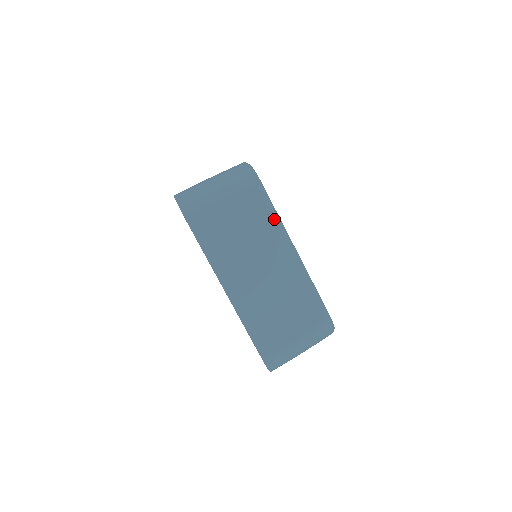
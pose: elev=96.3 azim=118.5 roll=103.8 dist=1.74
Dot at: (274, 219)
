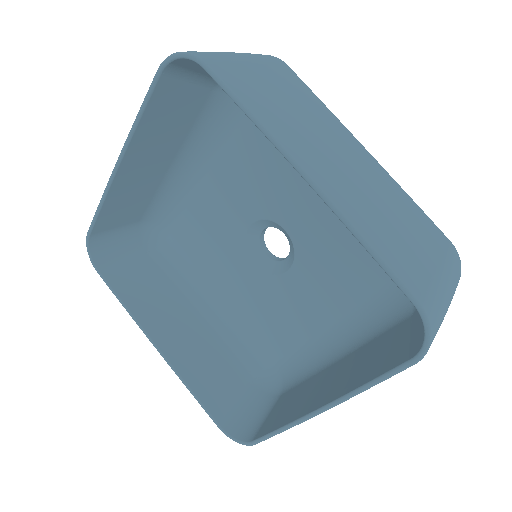
Dot at: (324, 106)
